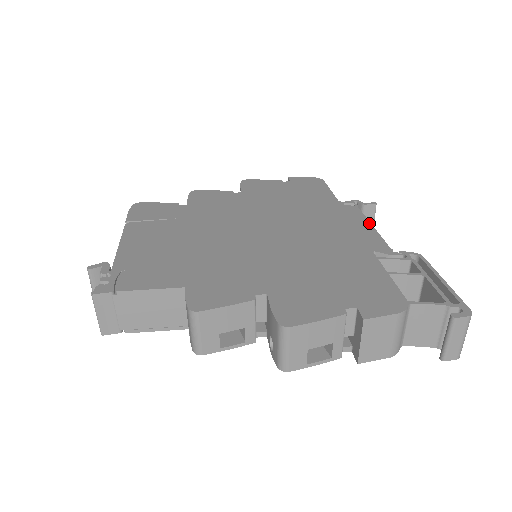
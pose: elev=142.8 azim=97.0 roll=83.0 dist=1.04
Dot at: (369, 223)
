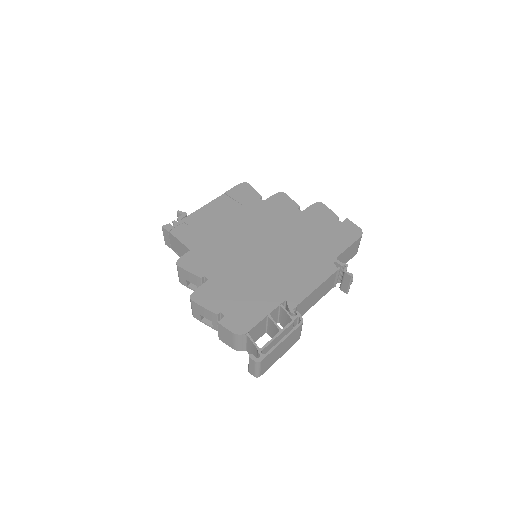
Dot at: (319, 284)
